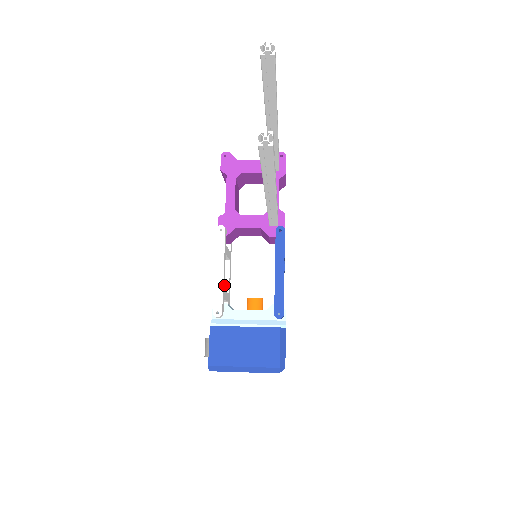
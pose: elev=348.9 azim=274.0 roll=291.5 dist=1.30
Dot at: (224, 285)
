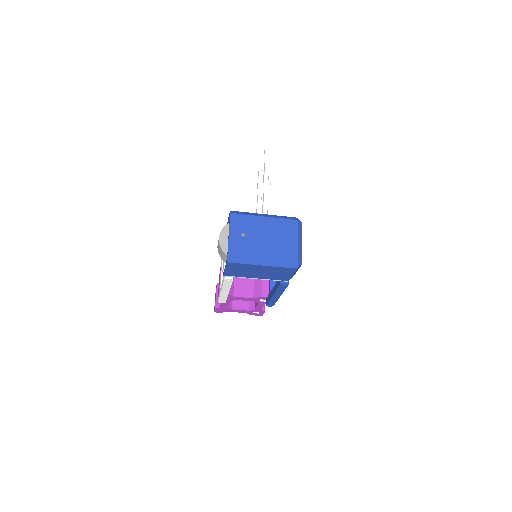
Dot at: occluded
